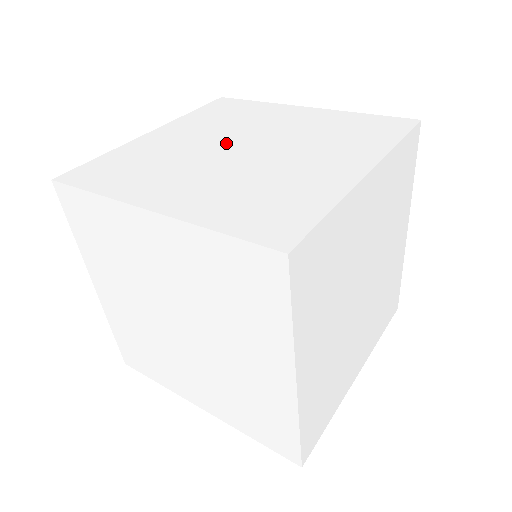
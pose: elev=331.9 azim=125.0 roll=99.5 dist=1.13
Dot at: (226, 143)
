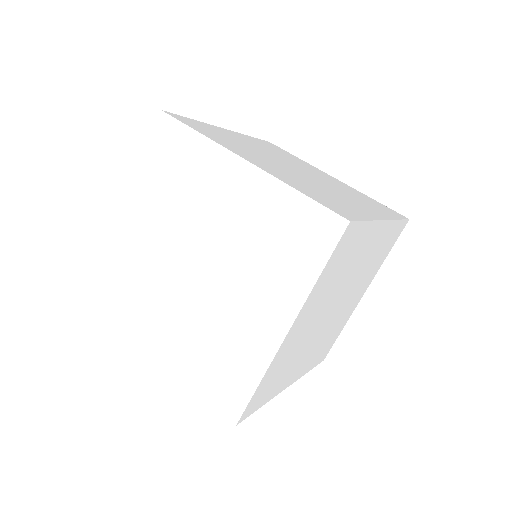
Dot at: (184, 250)
